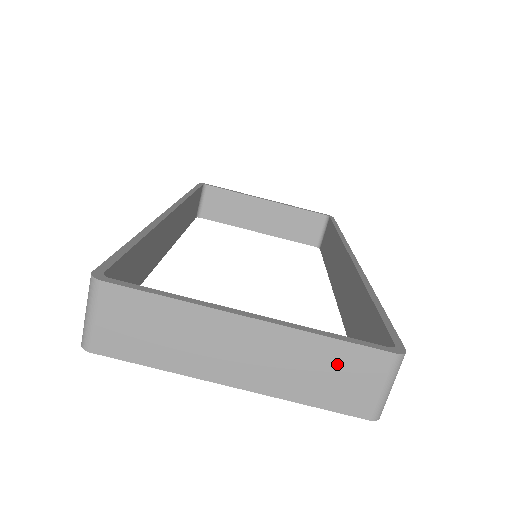
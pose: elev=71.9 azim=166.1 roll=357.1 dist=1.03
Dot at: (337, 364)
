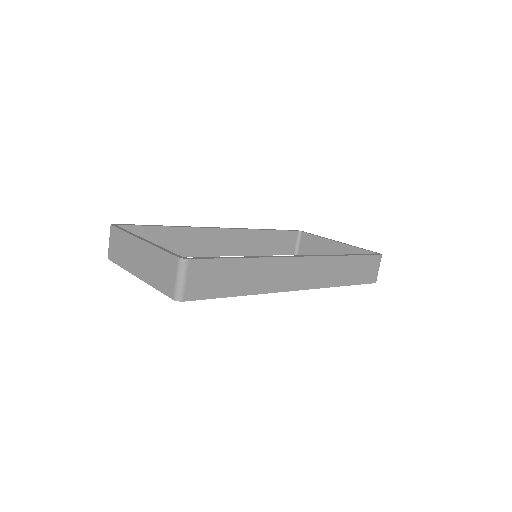
Dot at: (162, 264)
